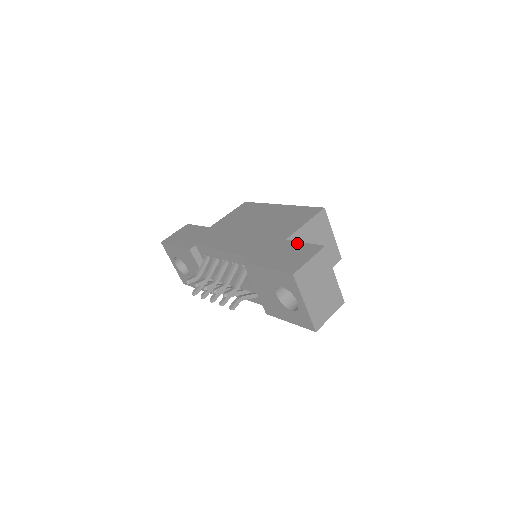
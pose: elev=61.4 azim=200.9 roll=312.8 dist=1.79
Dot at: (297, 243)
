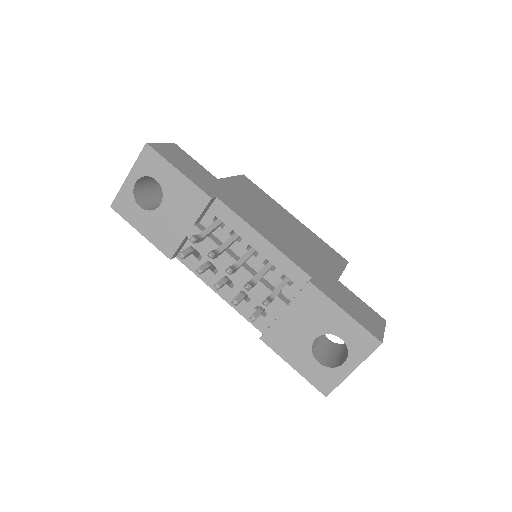
Dot at: (356, 296)
